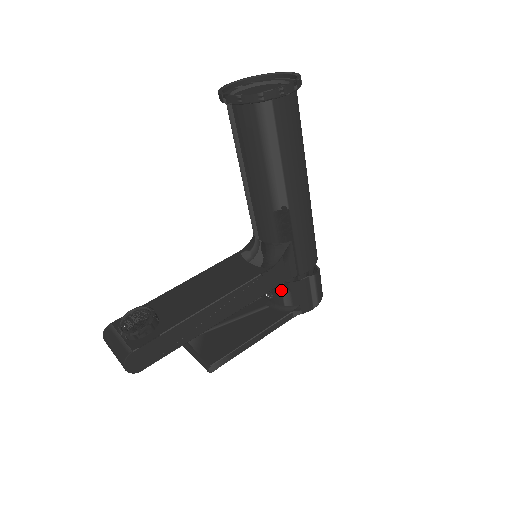
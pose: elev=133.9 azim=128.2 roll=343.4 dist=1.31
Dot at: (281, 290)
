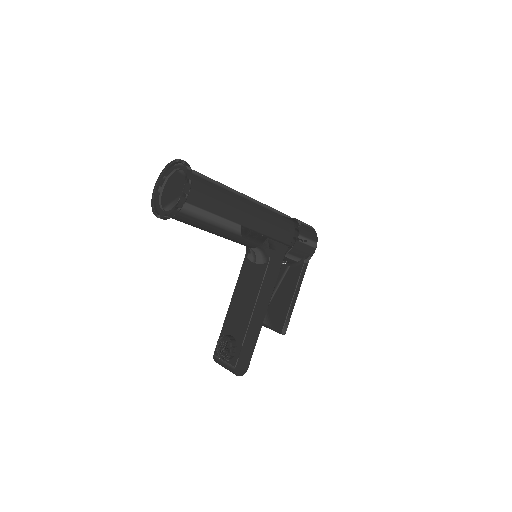
Dot at: (287, 258)
